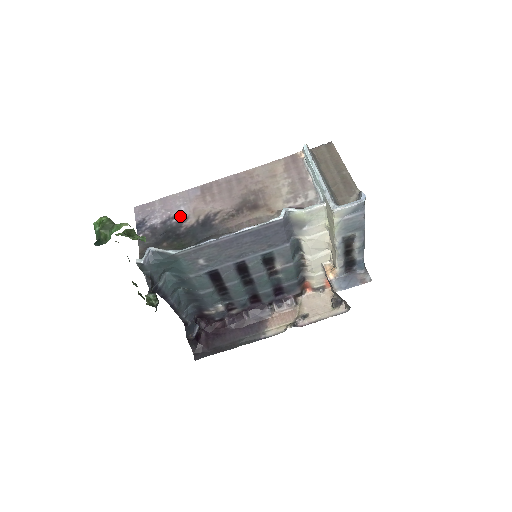
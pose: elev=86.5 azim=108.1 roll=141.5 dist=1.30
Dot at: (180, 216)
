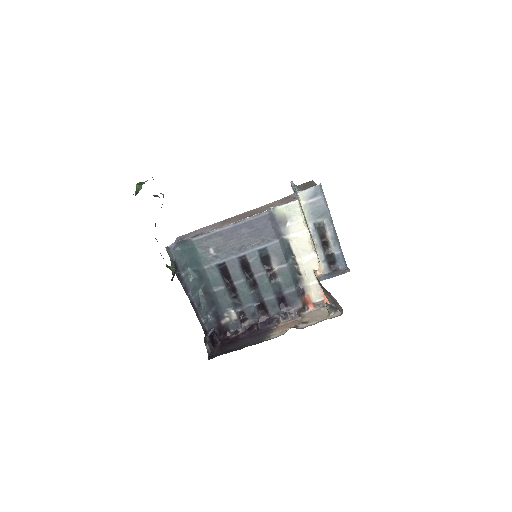
Dot at: occluded
